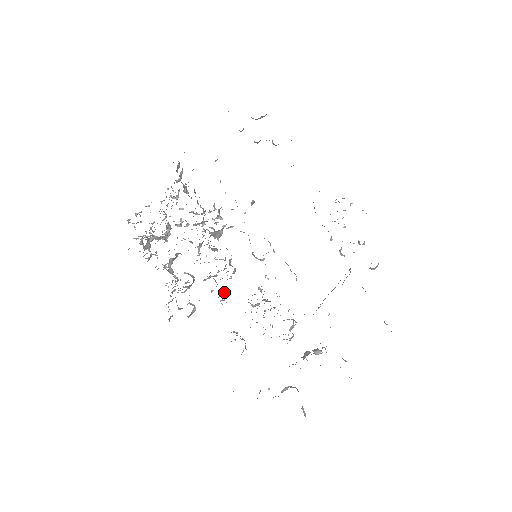
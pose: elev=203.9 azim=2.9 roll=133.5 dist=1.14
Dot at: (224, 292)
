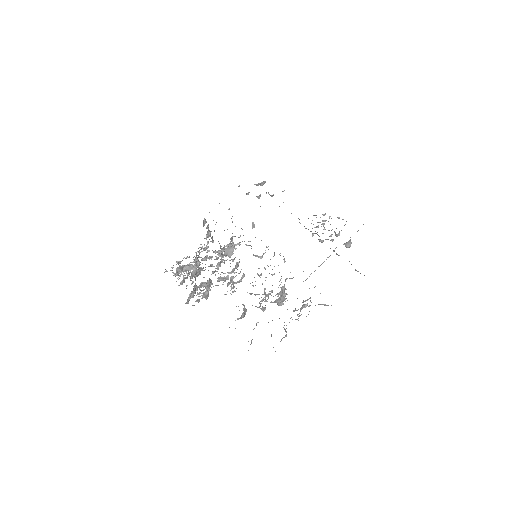
Dot at: (230, 278)
